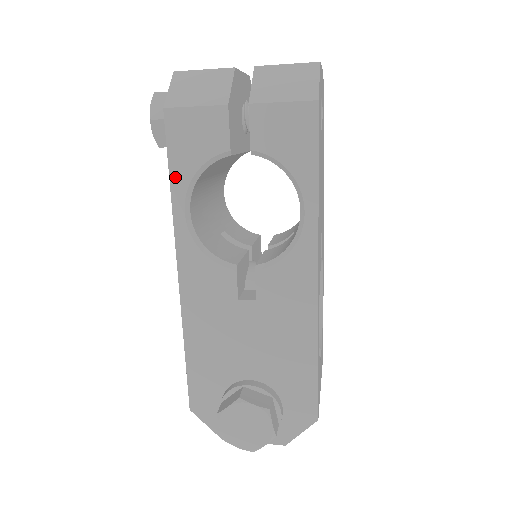
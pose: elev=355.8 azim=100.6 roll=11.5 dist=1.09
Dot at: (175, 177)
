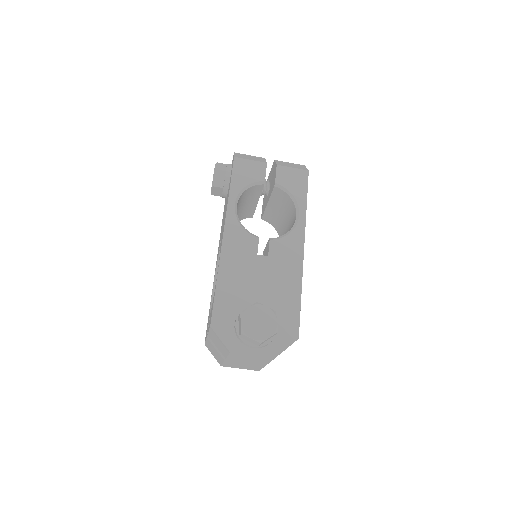
Dot at: (233, 187)
